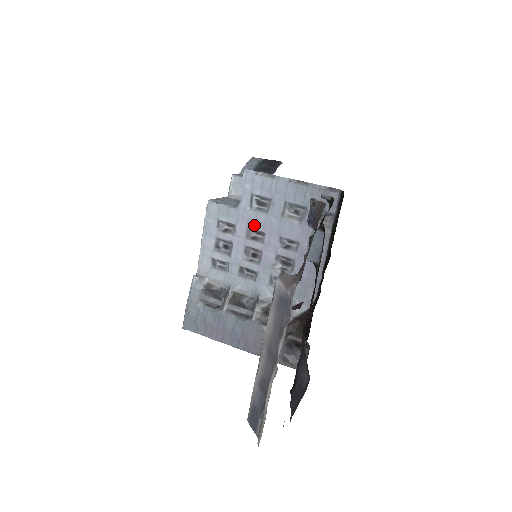
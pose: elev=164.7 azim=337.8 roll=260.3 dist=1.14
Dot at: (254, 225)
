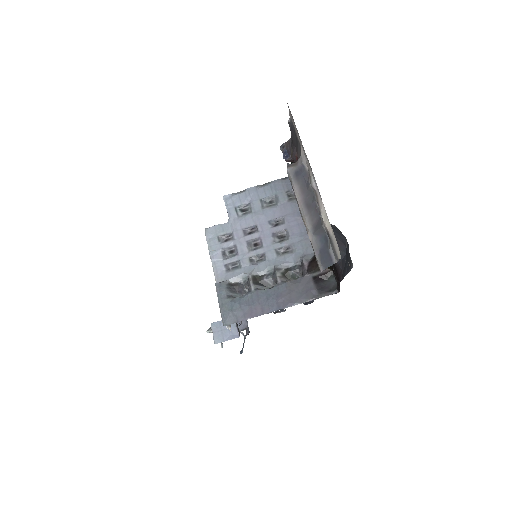
Dot at: (246, 224)
